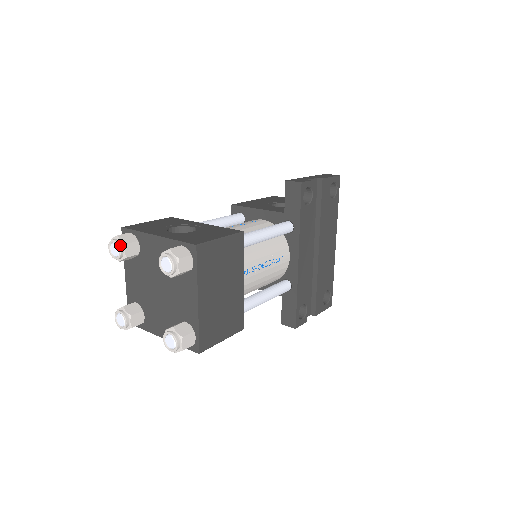
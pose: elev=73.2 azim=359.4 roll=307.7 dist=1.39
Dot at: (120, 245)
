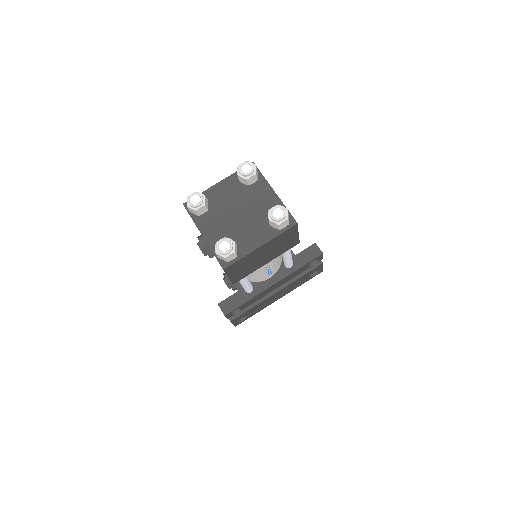
Dot at: (253, 171)
